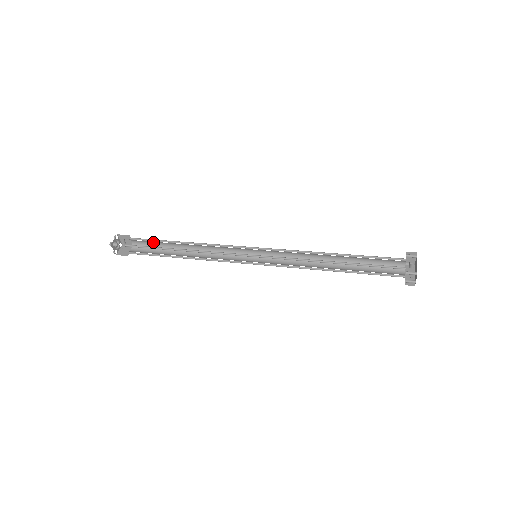
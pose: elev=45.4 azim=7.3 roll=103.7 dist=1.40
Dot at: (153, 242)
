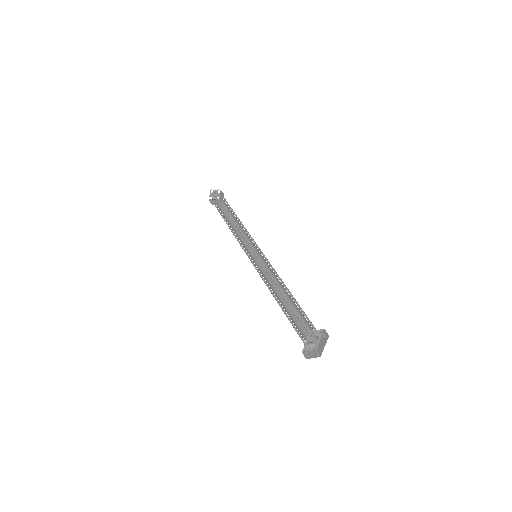
Dot at: occluded
